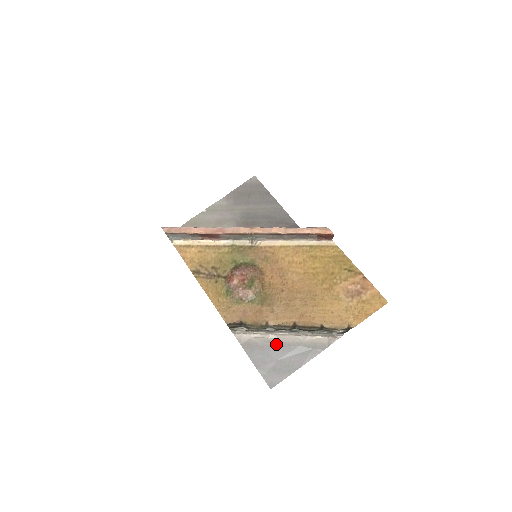
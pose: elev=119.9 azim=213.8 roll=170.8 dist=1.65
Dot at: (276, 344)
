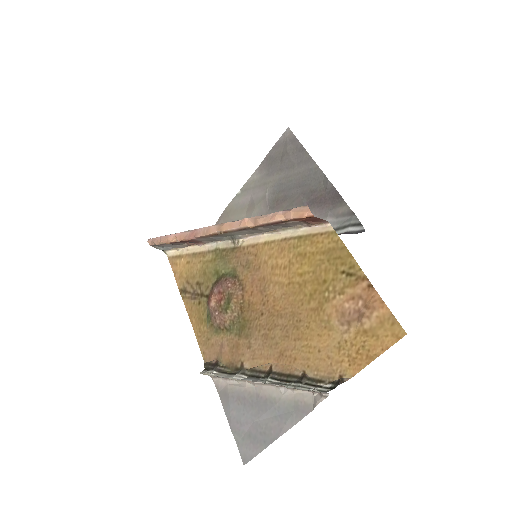
Dot at: (252, 397)
